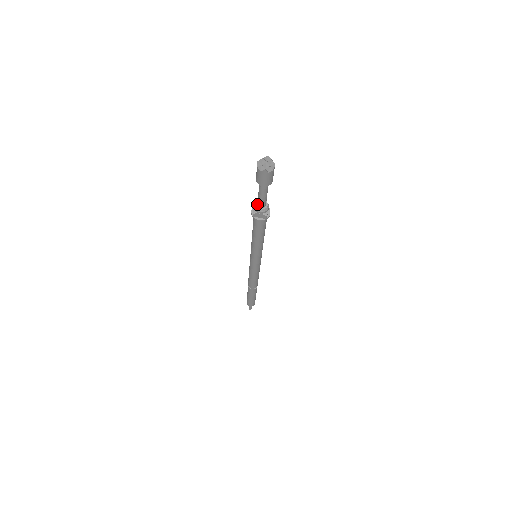
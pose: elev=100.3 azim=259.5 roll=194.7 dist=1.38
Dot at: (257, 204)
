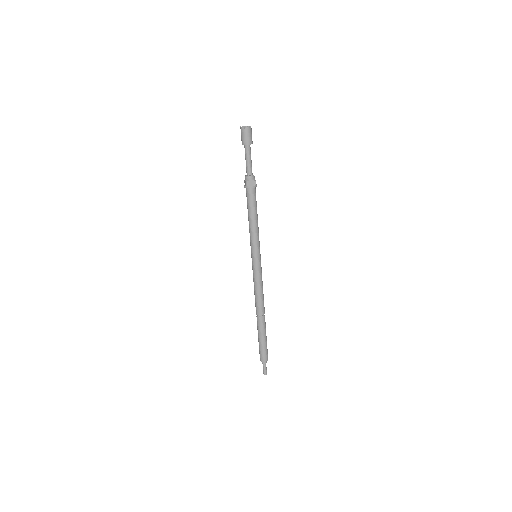
Dot at: (247, 175)
